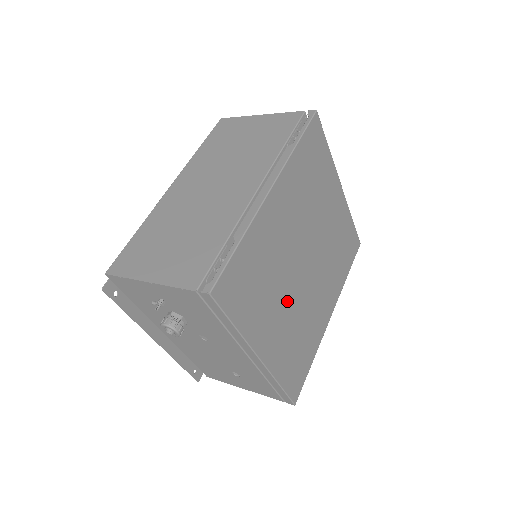
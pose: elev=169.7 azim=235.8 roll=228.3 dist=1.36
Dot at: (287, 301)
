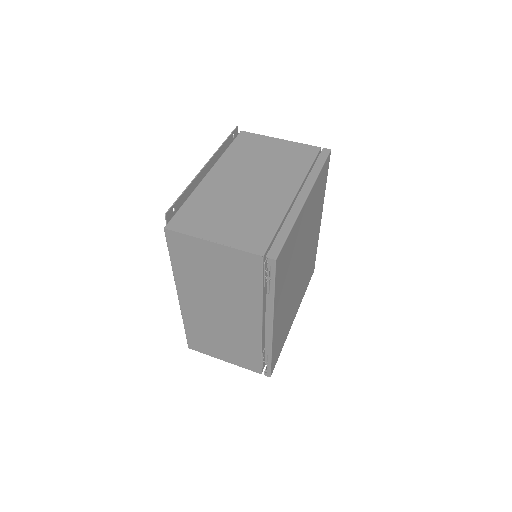
Dot at: (297, 291)
